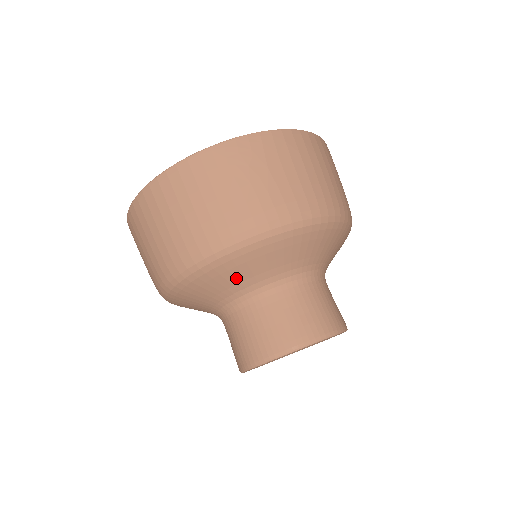
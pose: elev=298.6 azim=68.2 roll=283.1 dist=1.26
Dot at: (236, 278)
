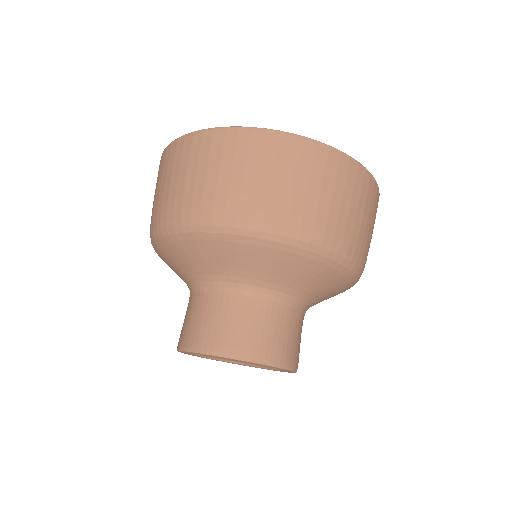
Dot at: (212, 260)
